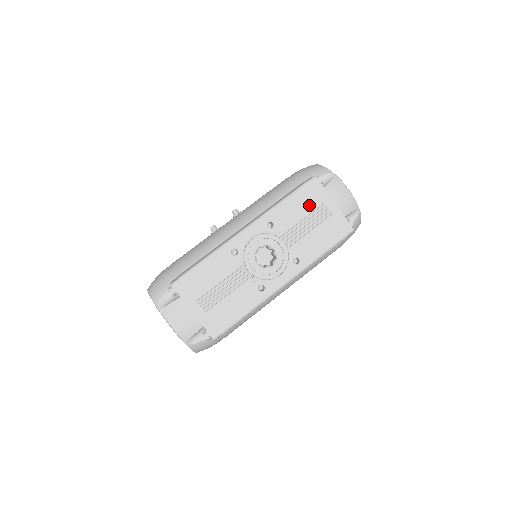
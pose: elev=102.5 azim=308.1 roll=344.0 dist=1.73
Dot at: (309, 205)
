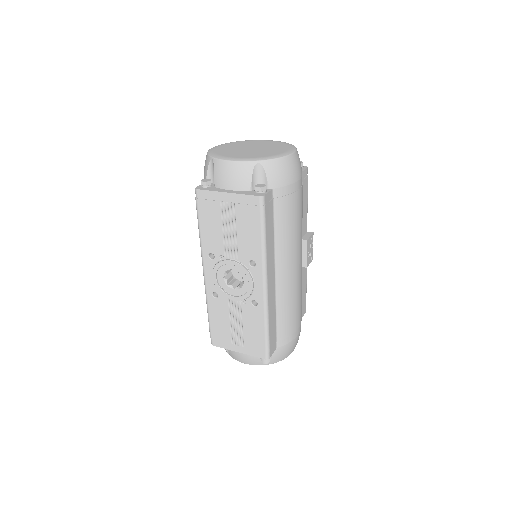
Dot at: (214, 215)
